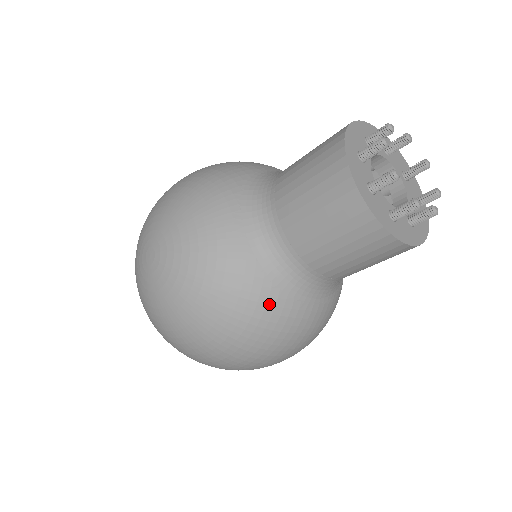
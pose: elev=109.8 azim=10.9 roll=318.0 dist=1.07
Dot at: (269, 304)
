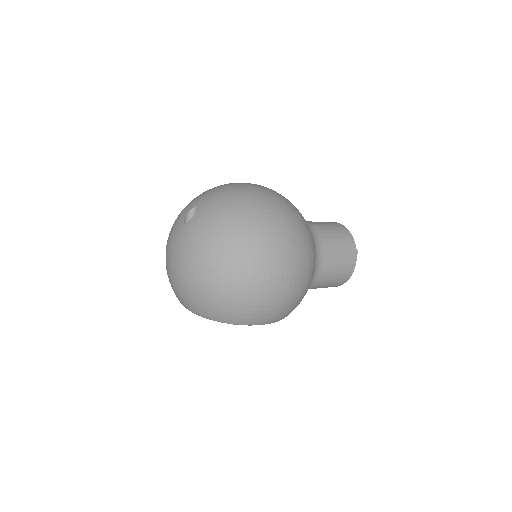
Dot at: occluded
